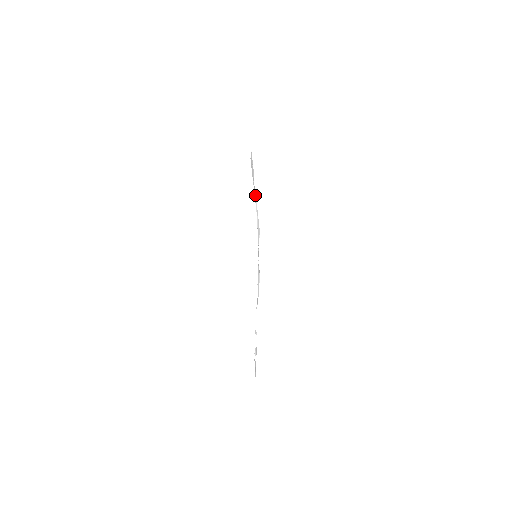
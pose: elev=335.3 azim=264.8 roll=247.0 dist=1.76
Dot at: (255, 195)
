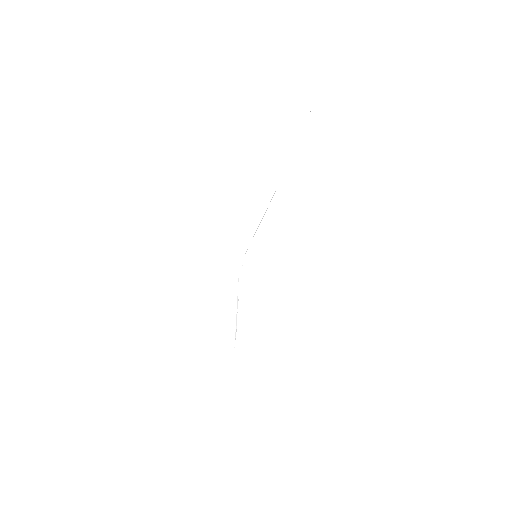
Dot at: occluded
